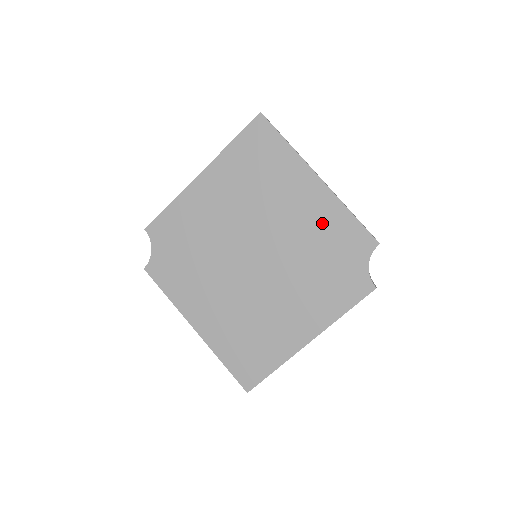
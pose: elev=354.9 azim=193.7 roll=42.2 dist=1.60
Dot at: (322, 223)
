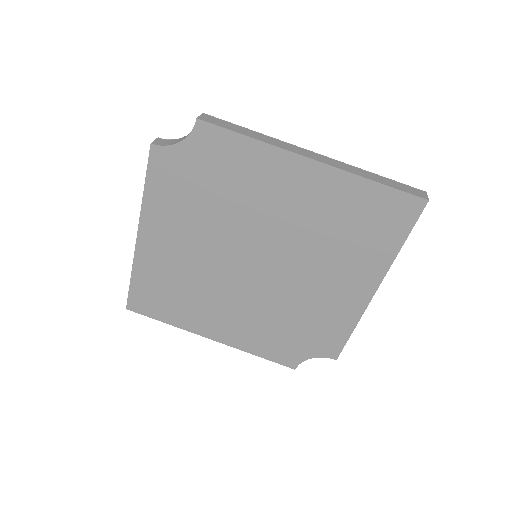
Dot at: (329, 311)
